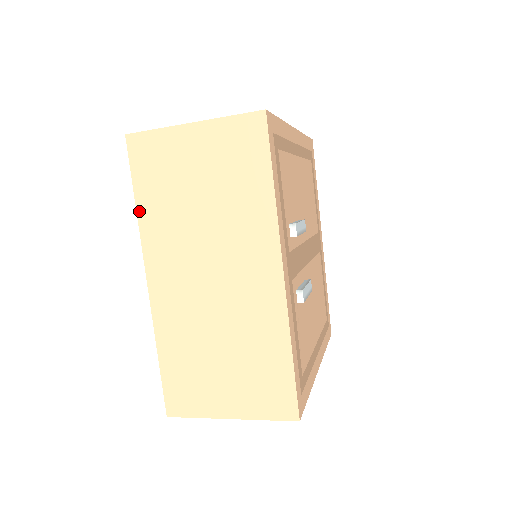
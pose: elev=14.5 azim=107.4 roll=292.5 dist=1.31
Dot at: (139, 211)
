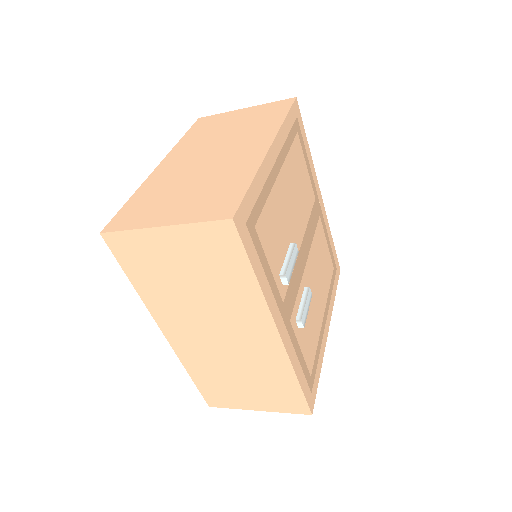
Dot at: (137, 290)
